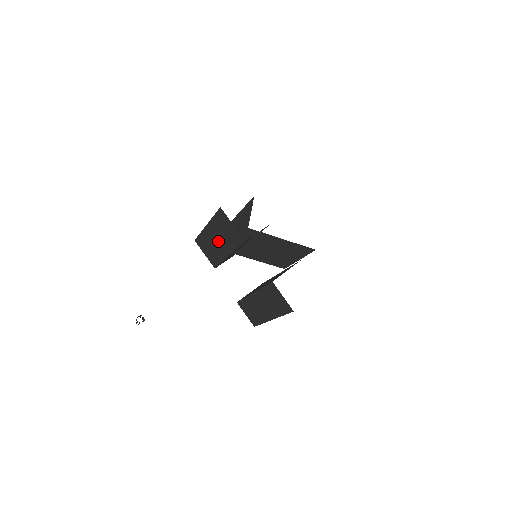
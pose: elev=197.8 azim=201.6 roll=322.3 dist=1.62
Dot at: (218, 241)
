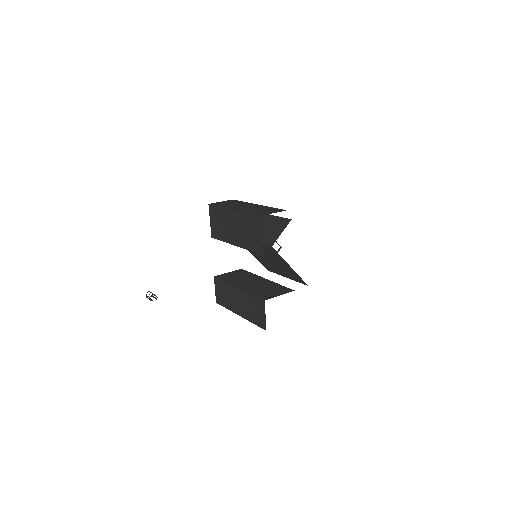
Dot at: (234, 229)
